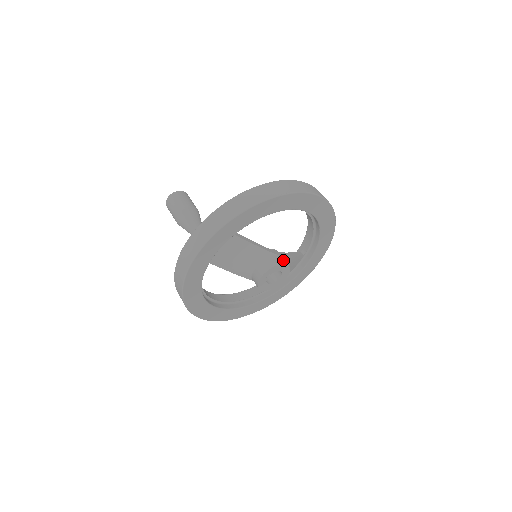
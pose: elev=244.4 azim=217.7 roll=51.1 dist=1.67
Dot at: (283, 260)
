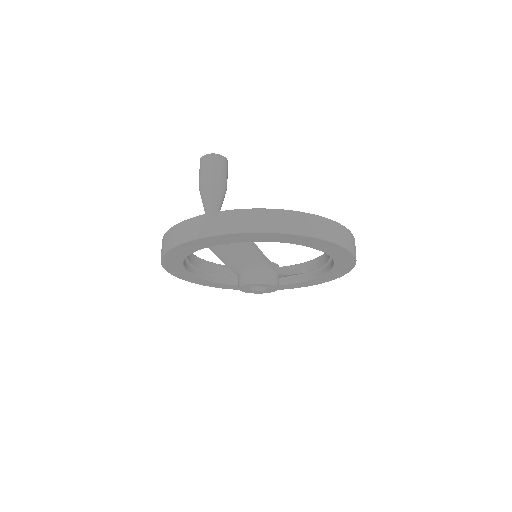
Dot at: (277, 280)
